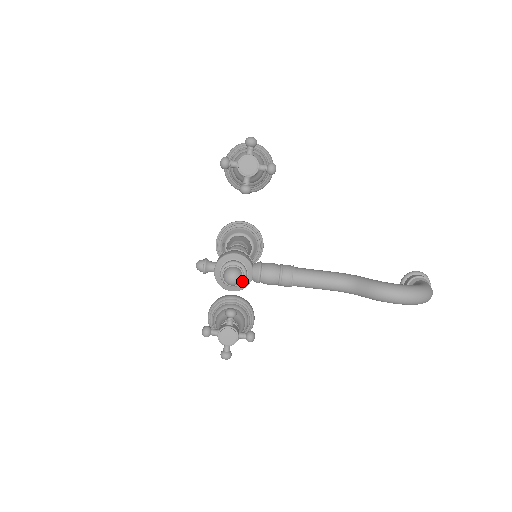
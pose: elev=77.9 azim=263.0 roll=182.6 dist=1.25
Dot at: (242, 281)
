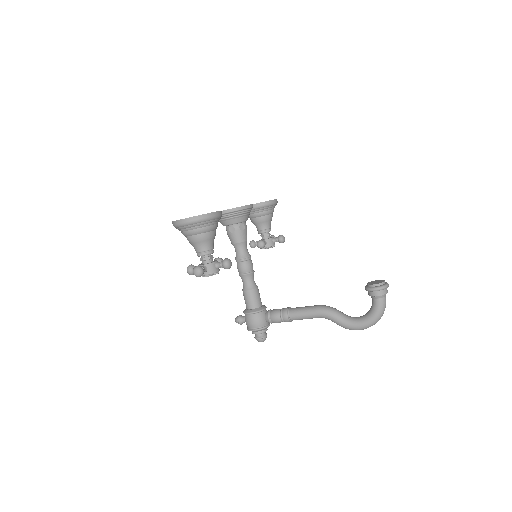
Dot at: occluded
